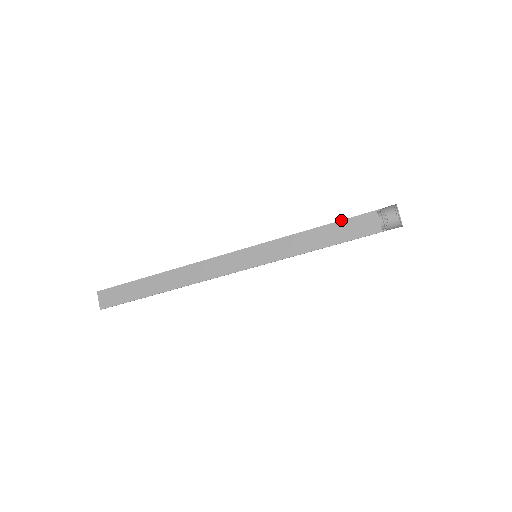
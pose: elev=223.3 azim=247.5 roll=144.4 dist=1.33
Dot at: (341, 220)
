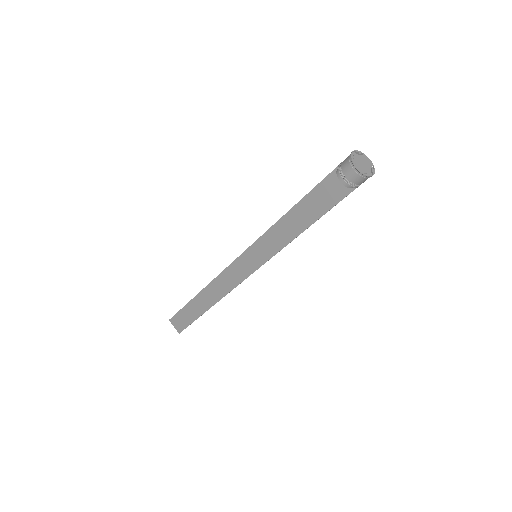
Dot at: (308, 193)
